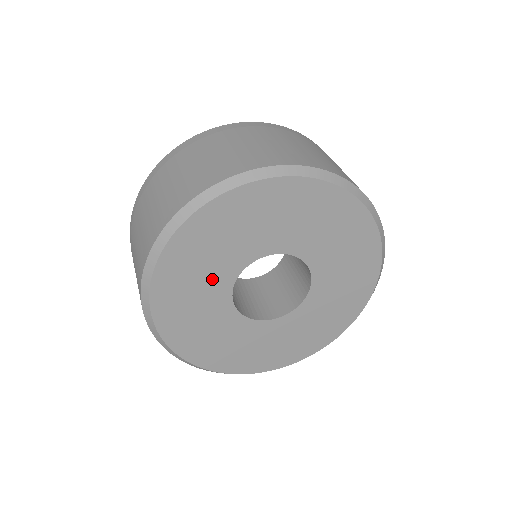
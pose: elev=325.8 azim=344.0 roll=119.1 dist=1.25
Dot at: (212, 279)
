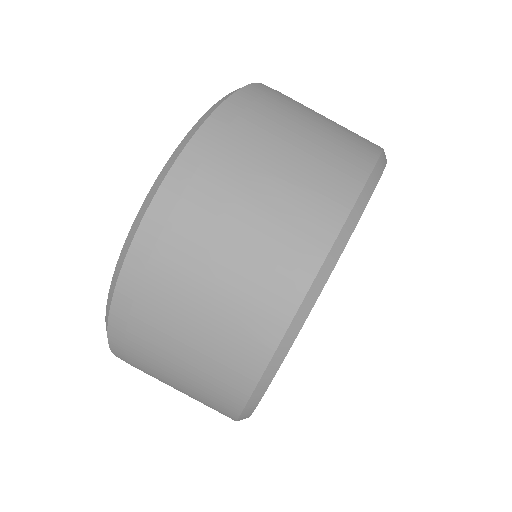
Dot at: occluded
